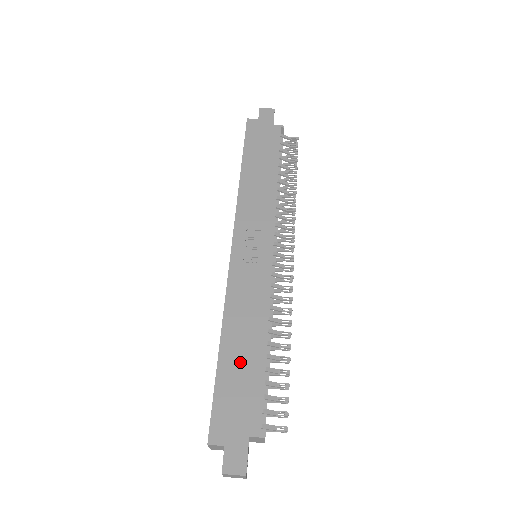
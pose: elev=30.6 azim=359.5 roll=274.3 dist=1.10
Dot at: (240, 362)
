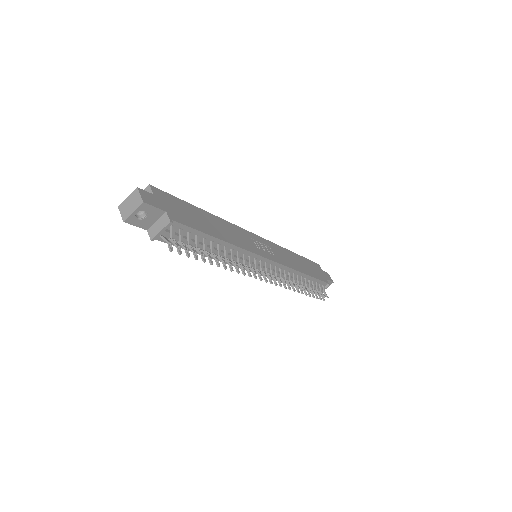
Dot at: (203, 220)
